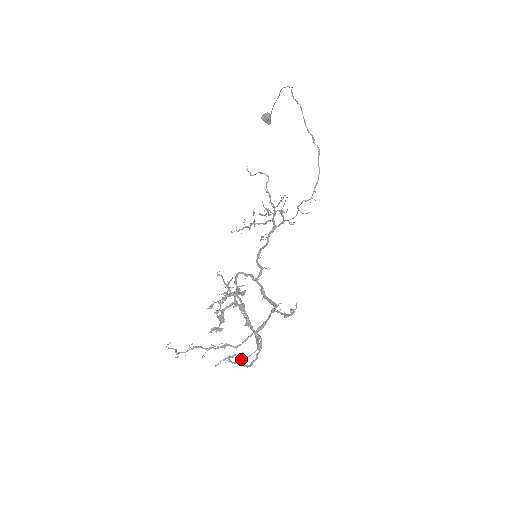
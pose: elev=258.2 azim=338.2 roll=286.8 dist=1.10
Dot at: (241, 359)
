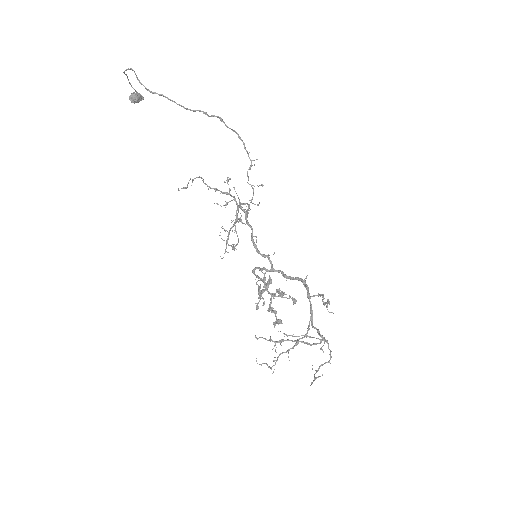
Dot at: occluded
